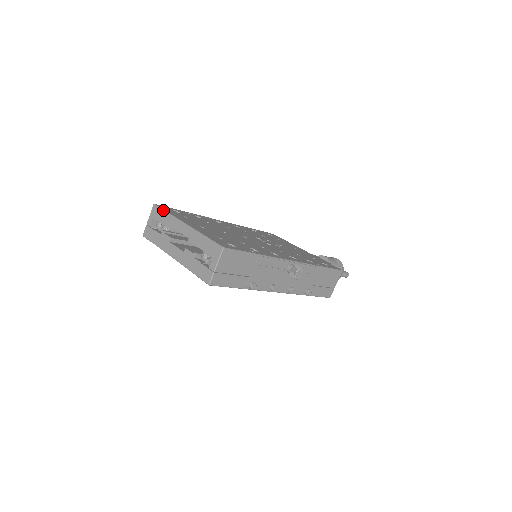
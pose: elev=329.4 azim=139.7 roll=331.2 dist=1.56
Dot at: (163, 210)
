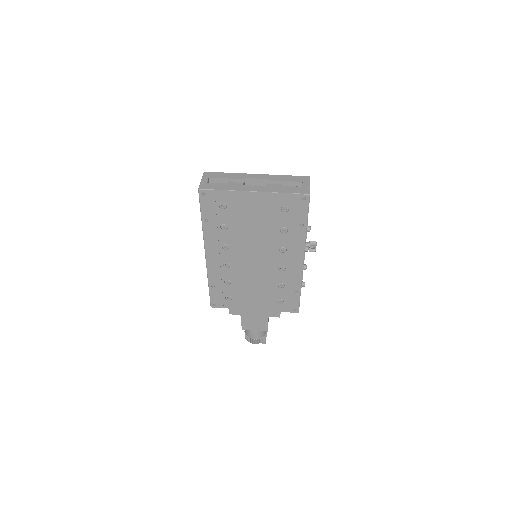
Dot at: (221, 172)
